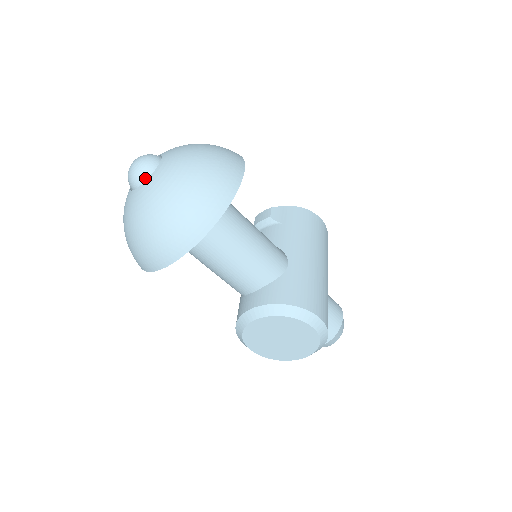
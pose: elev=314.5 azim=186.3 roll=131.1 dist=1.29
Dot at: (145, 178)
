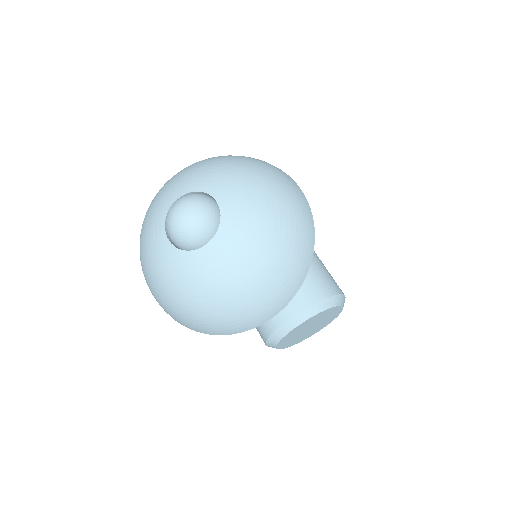
Dot at: (212, 232)
